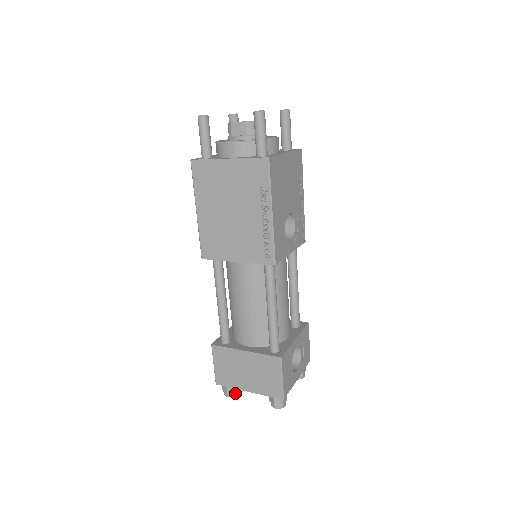
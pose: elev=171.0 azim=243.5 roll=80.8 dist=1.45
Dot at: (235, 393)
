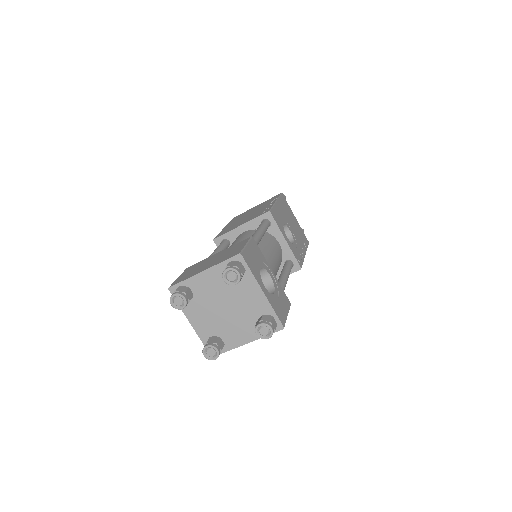
Dot at: (184, 294)
